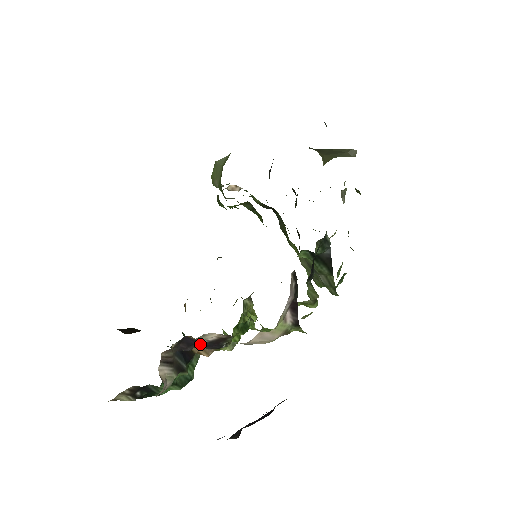
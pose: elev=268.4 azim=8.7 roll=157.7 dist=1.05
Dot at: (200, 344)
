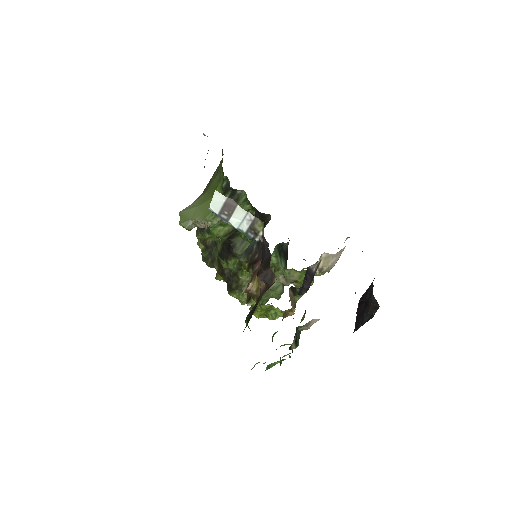
Dot at: (311, 277)
